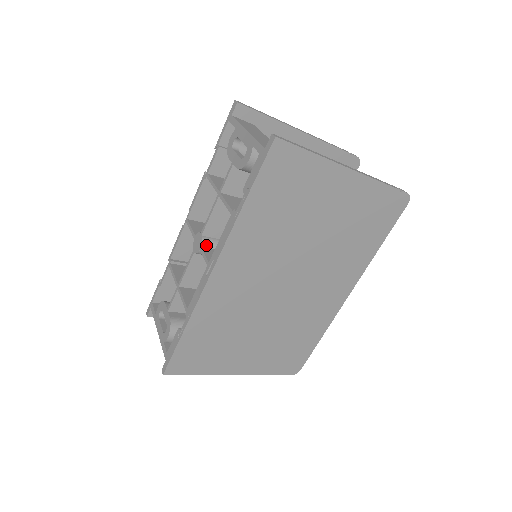
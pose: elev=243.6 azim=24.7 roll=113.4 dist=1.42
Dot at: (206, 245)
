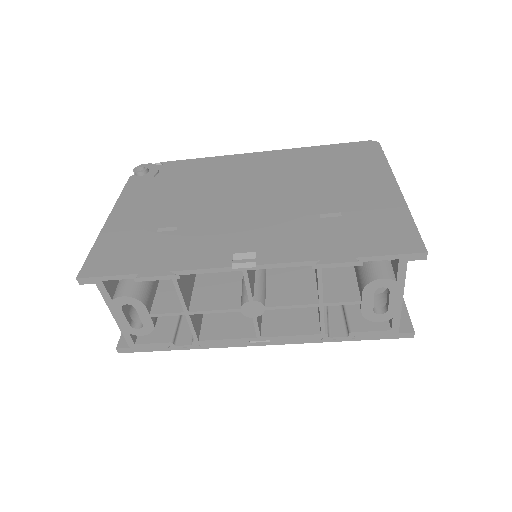
Dot at: occluded
